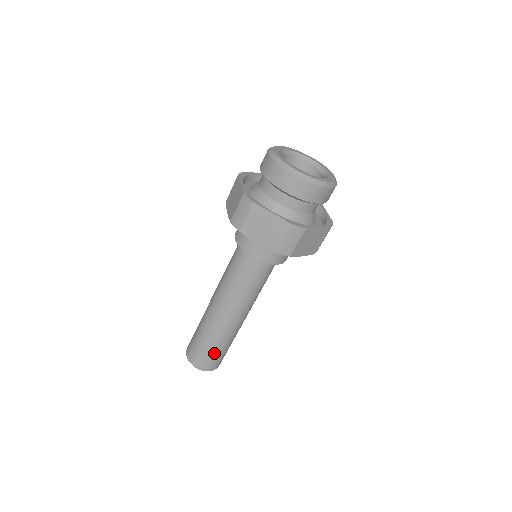
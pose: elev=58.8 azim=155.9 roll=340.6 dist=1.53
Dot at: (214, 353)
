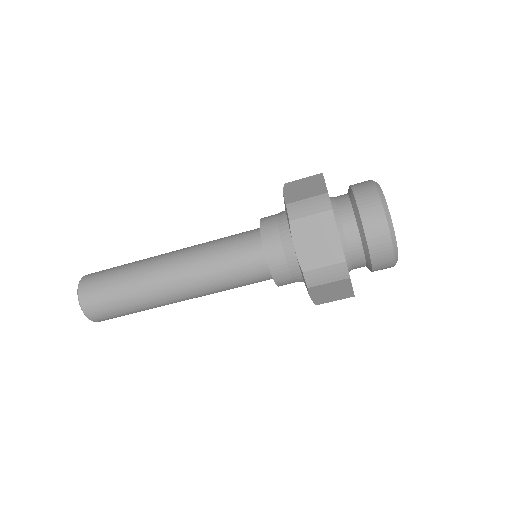
Dot at: (116, 306)
